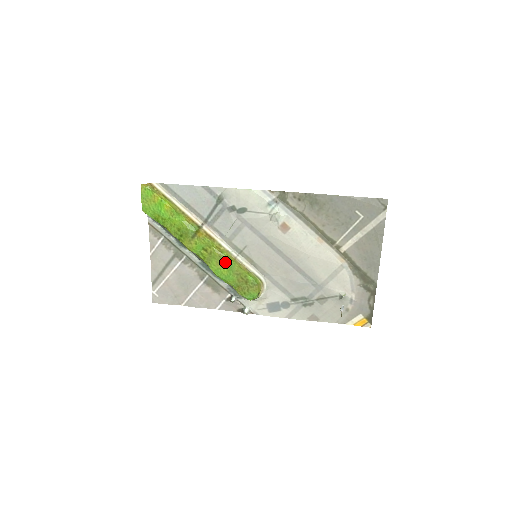
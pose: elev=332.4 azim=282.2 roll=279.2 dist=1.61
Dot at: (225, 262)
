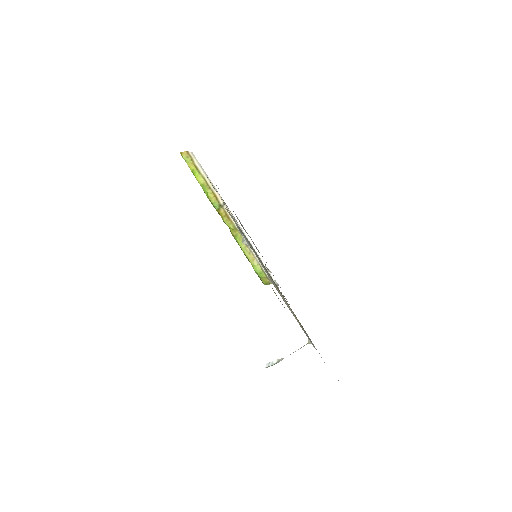
Dot at: occluded
